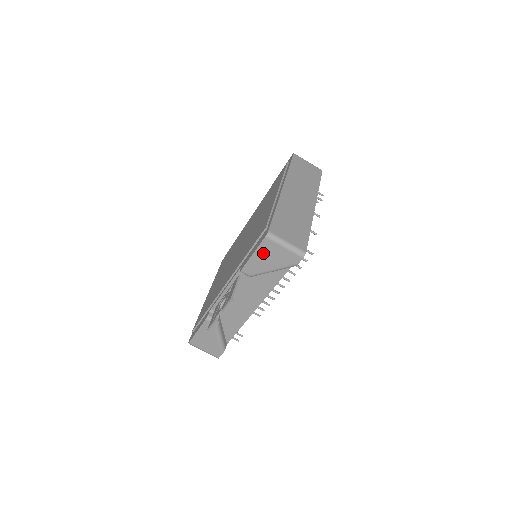
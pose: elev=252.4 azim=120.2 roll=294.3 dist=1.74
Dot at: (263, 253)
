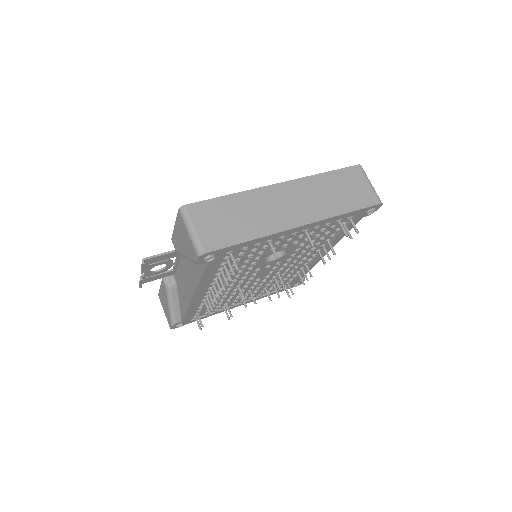
Dot at: (179, 229)
